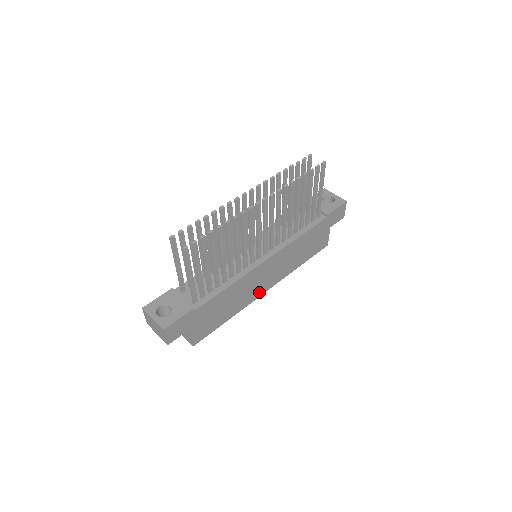
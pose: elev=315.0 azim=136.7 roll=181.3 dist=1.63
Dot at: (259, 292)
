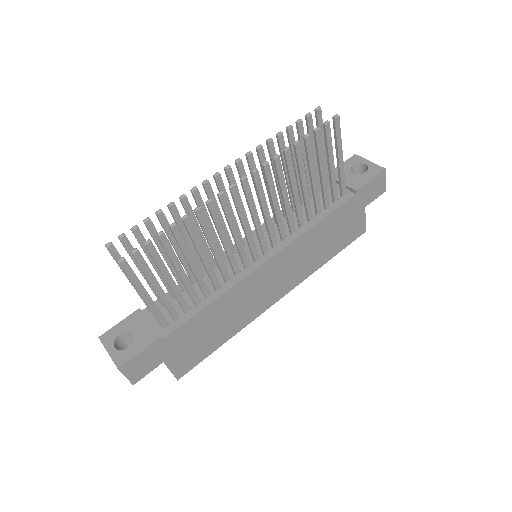
Dot at: (266, 303)
